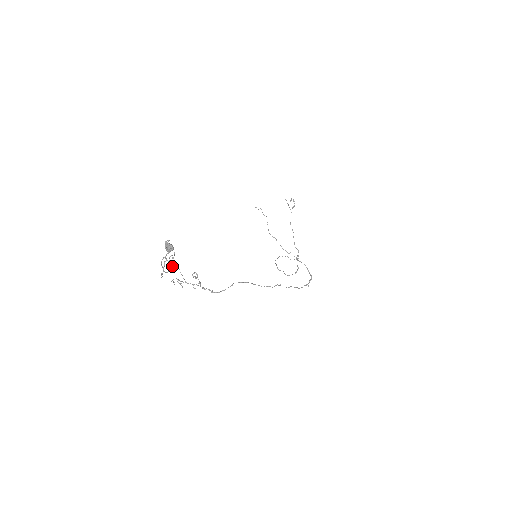
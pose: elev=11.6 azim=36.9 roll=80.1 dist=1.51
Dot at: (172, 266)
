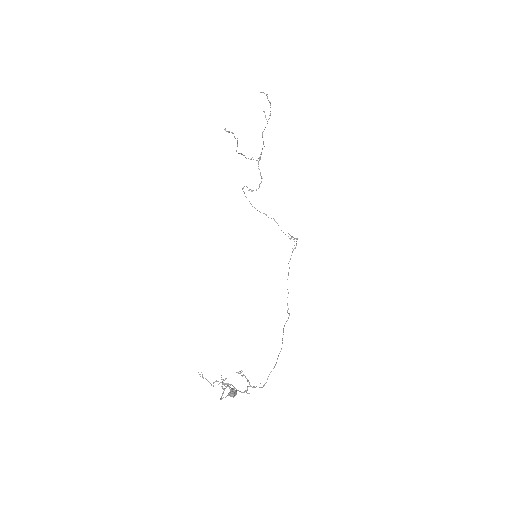
Dot at: occluded
